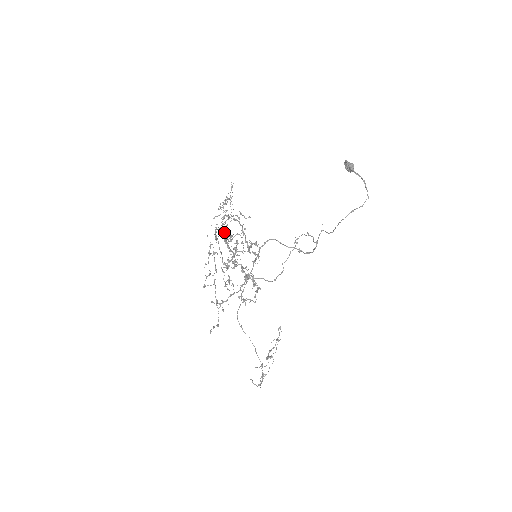
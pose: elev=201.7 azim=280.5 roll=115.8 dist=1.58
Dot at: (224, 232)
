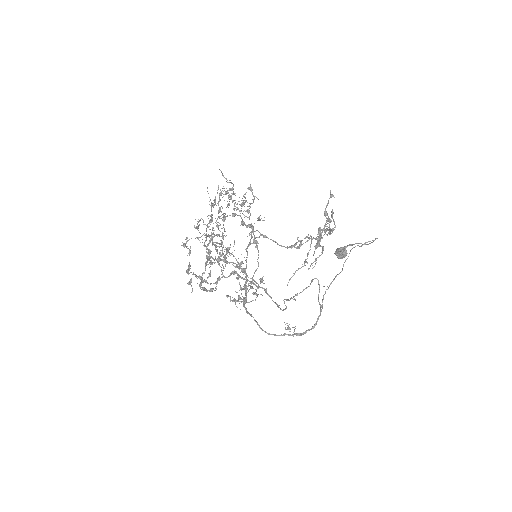
Dot at: (217, 224)
